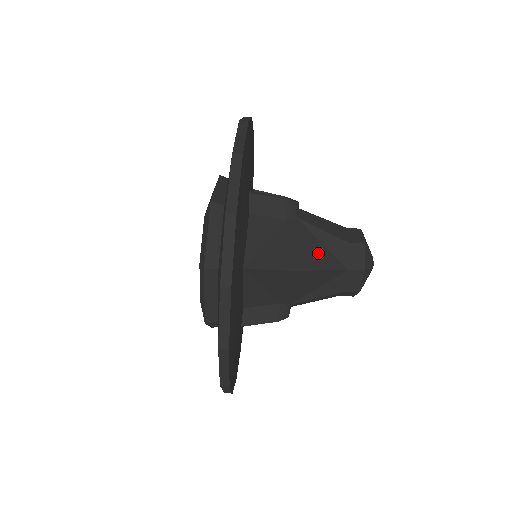
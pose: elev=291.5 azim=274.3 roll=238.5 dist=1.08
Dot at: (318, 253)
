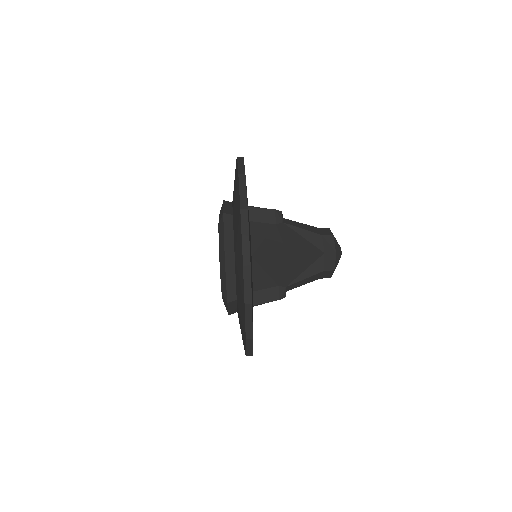
Dot at: (302, 243)
